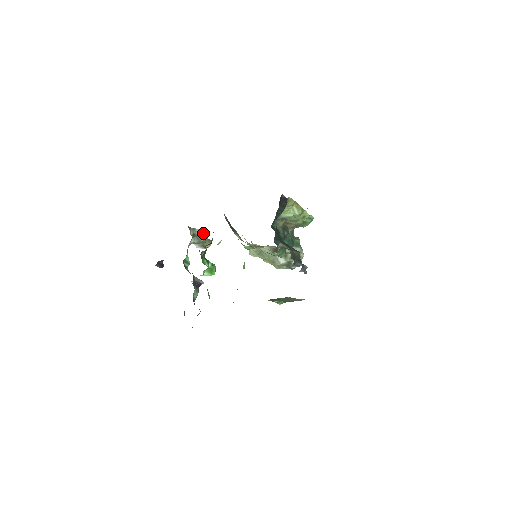
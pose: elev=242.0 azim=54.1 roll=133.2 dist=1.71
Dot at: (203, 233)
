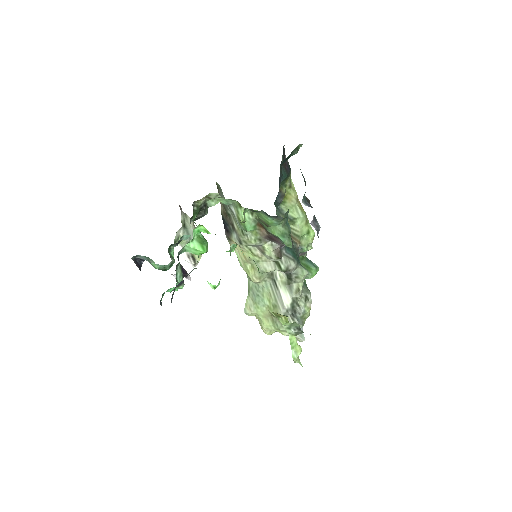
Dot at: occluded
